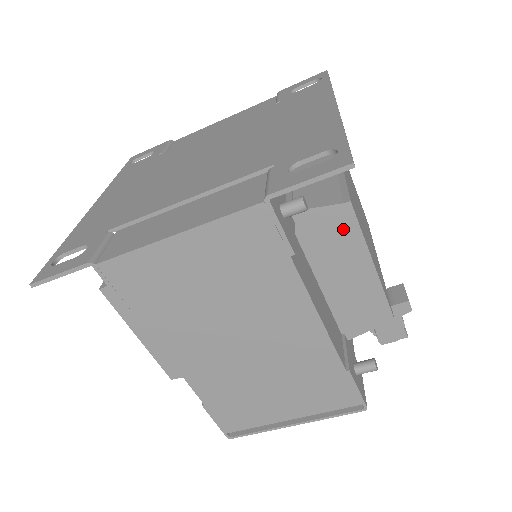
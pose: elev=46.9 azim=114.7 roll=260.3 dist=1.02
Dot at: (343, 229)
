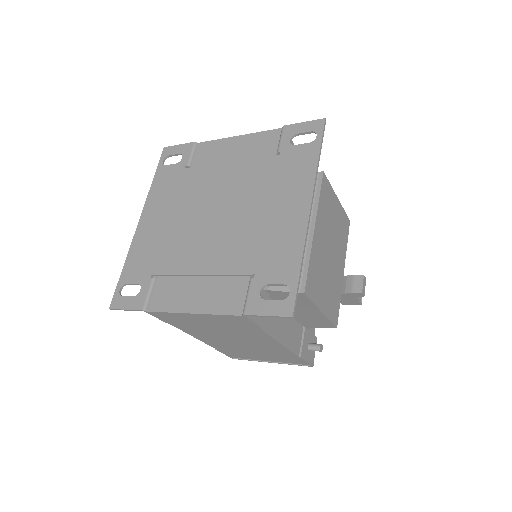
Dot at: (301, 300)
